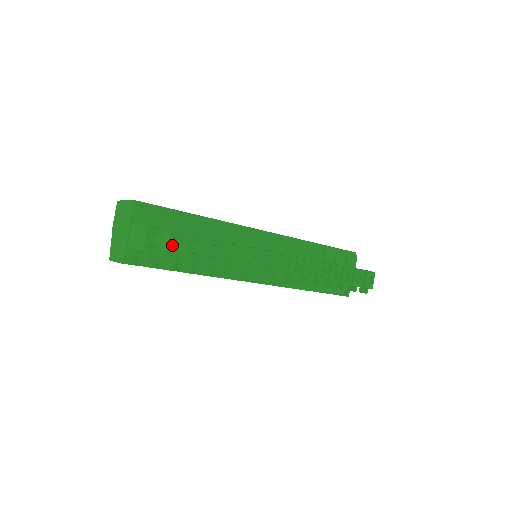
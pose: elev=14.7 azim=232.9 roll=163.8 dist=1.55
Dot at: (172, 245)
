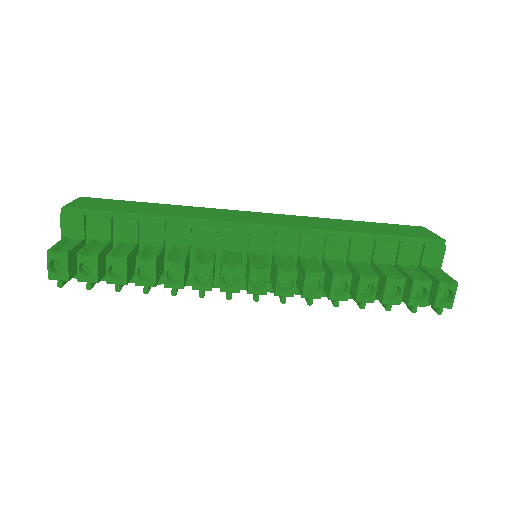
Dot at: (93, 267)
